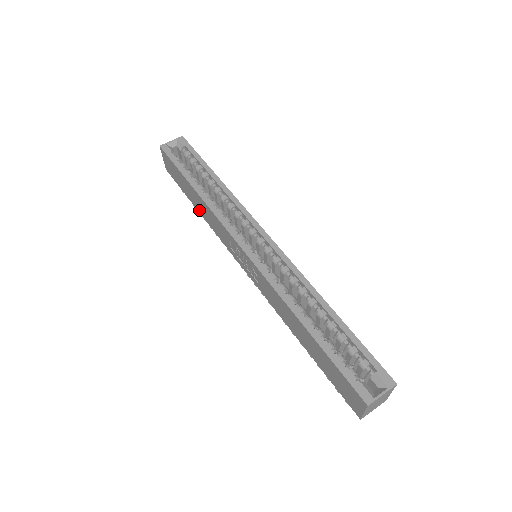
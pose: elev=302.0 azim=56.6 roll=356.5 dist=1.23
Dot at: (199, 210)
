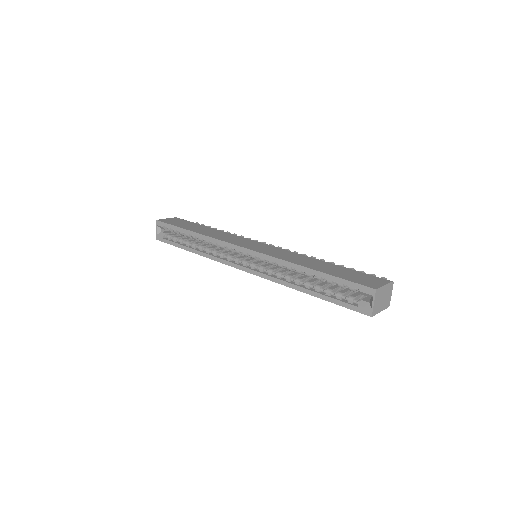
Dot at: occluded
